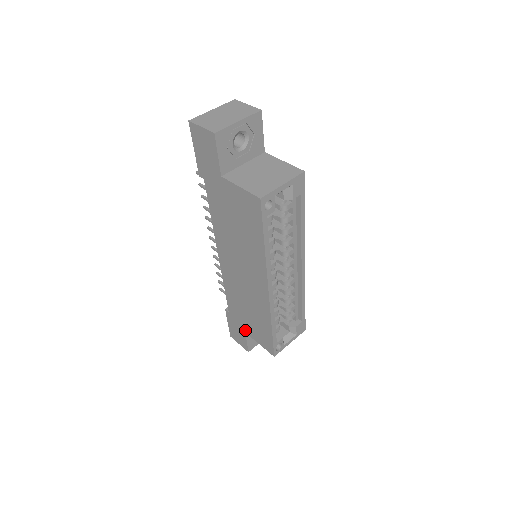
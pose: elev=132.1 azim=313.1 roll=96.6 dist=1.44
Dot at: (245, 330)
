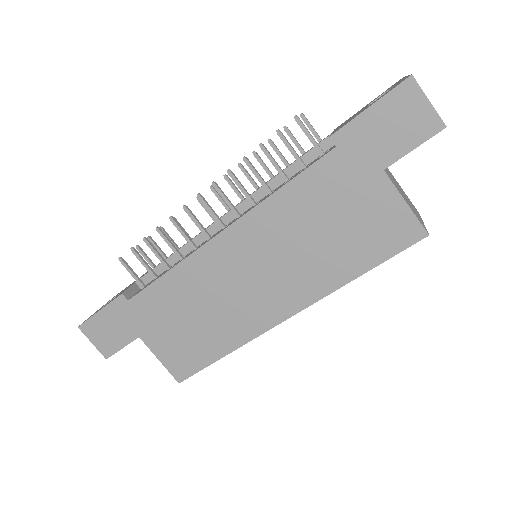
Dot at: (144, 334)
